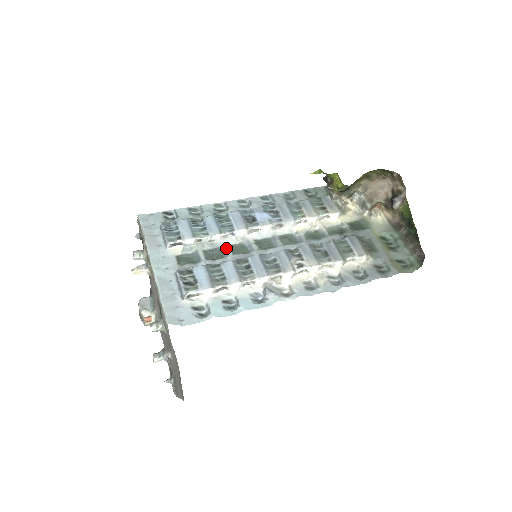
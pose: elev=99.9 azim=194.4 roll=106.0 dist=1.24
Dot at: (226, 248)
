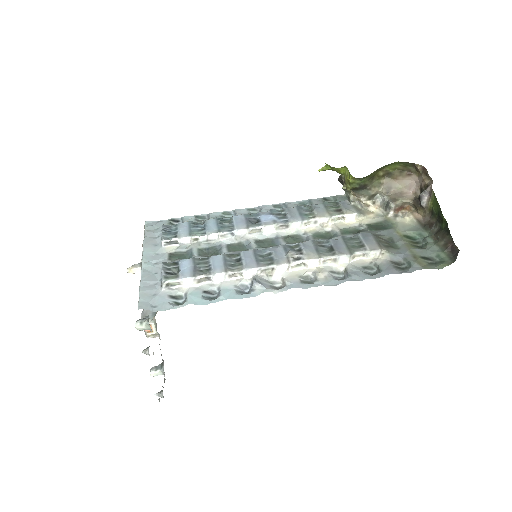
Dot at: (222, 246)
